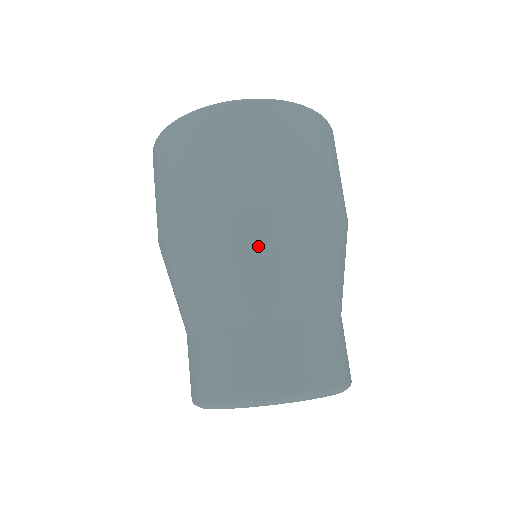
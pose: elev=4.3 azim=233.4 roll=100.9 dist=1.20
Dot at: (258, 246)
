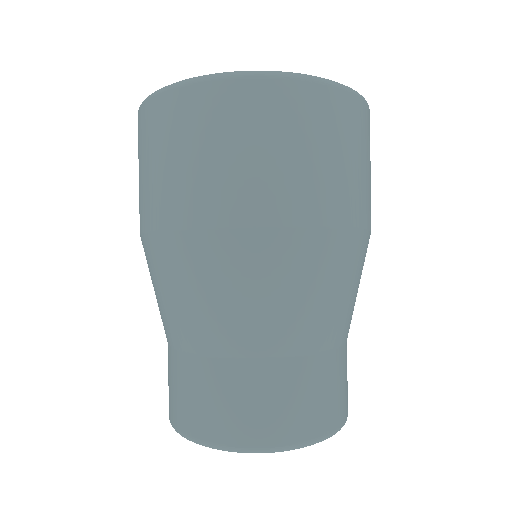
Dot at: (355, 272)
